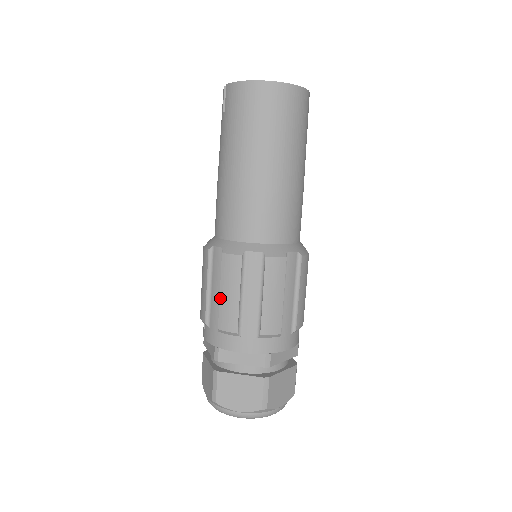
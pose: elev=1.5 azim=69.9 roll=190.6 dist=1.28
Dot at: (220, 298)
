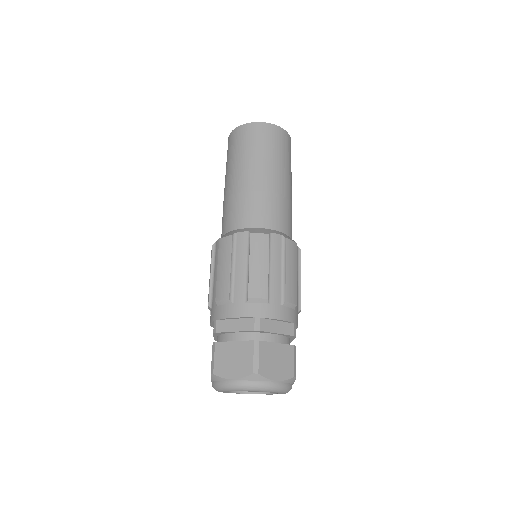
Dot at: (217, 275)
